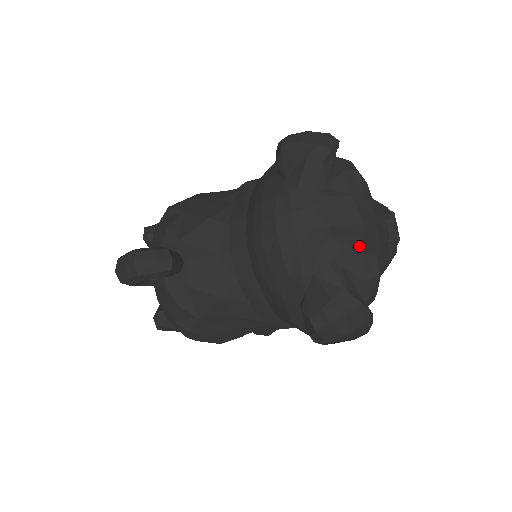
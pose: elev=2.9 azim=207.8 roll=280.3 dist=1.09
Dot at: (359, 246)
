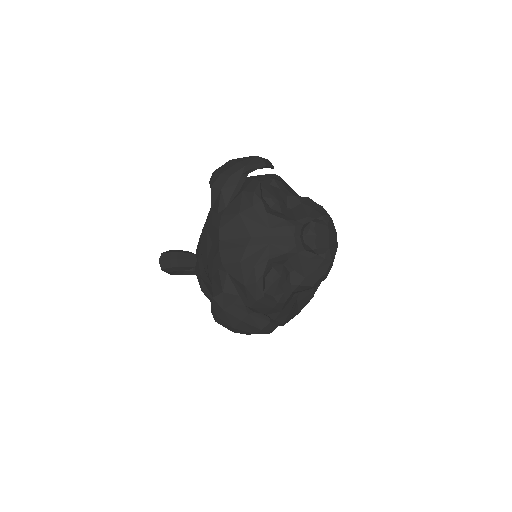
Dot at: (239, 257)
